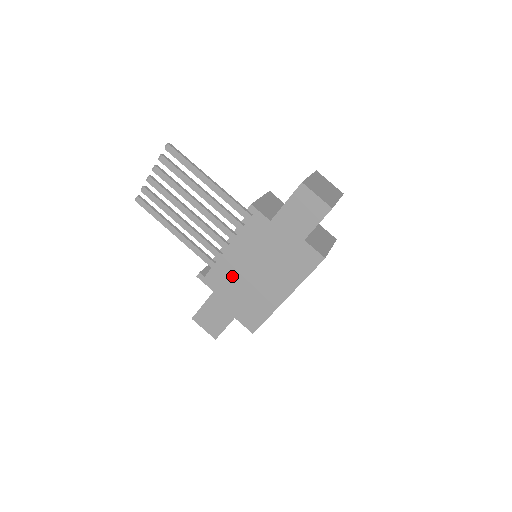
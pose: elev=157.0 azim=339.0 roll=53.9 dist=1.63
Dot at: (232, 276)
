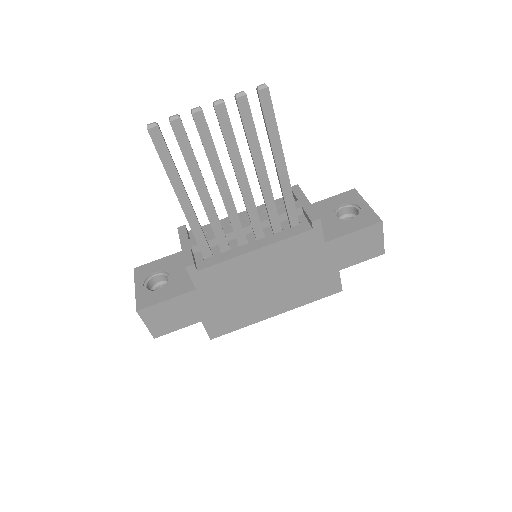
Dot at: (235, 280)
